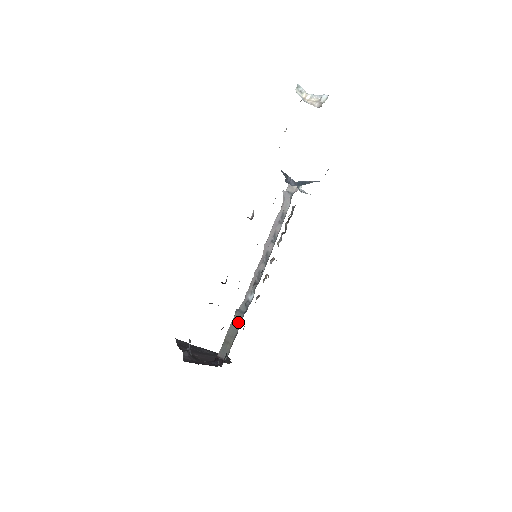
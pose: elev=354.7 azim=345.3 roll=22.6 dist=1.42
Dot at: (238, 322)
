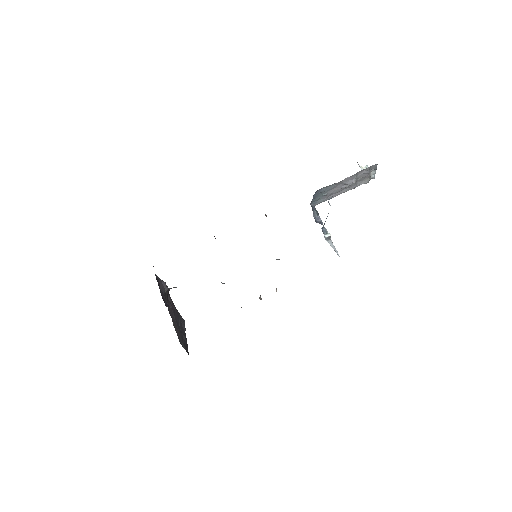
Dot at: occluded
